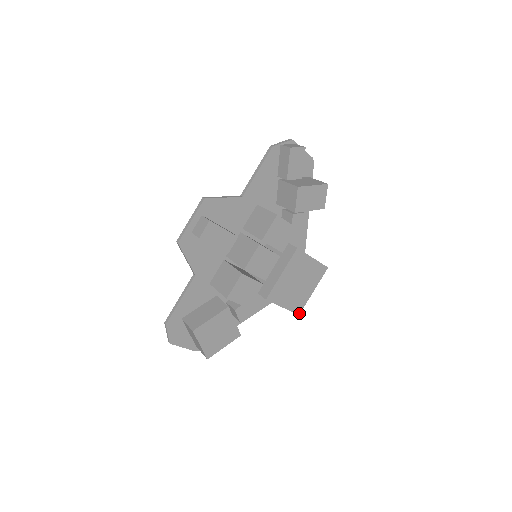
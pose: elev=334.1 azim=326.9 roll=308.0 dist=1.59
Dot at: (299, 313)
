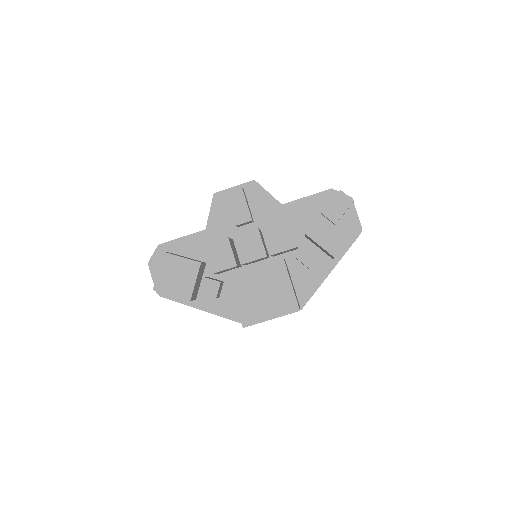
Dot at: (244, 326)
